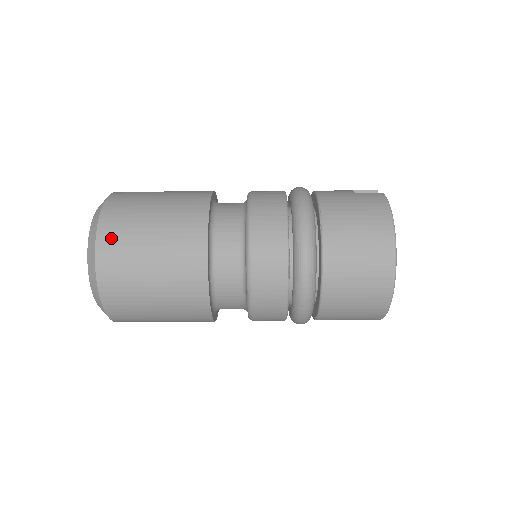
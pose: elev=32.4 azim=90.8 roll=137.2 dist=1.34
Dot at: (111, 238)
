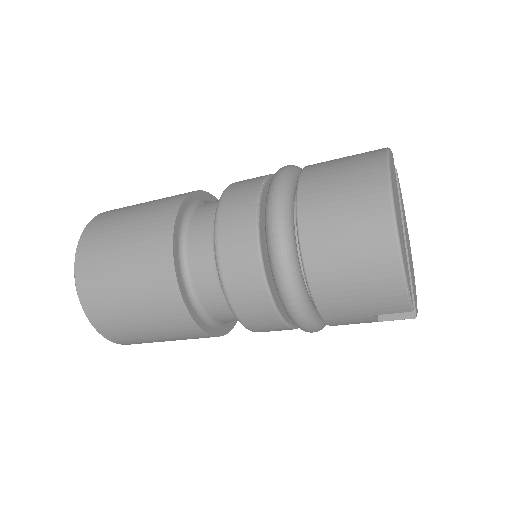
Dot at: (100, 221)
